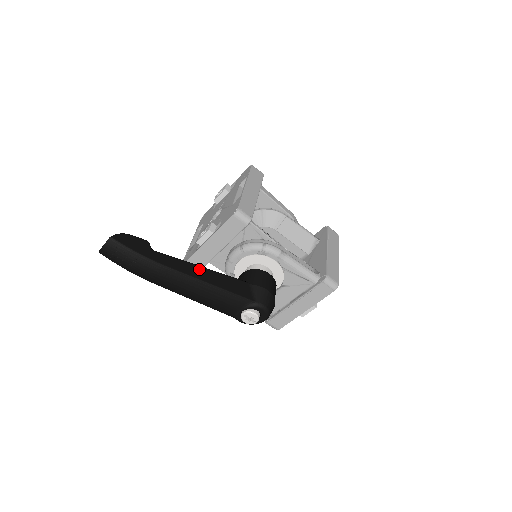
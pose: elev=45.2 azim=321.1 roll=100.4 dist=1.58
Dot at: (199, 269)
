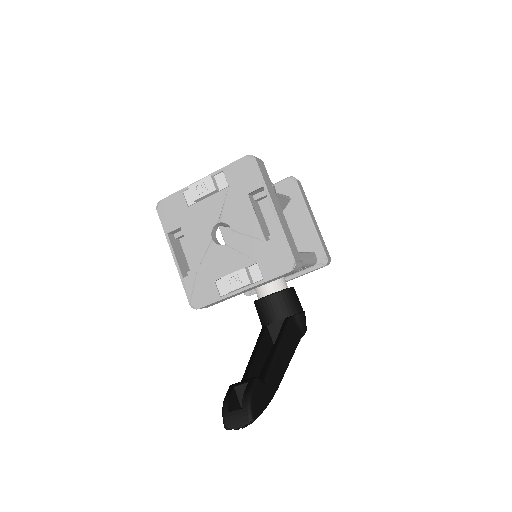
Dot at: (281, 353)
